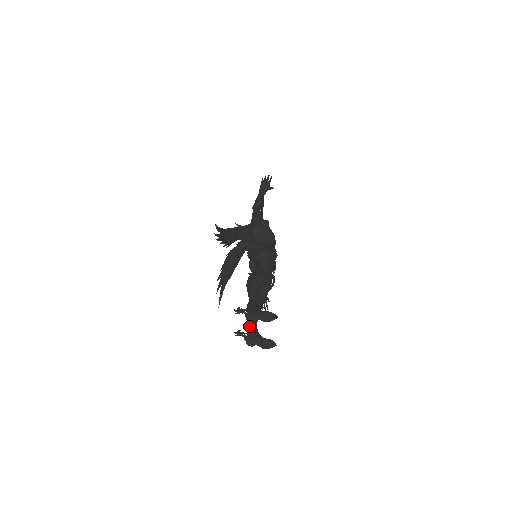
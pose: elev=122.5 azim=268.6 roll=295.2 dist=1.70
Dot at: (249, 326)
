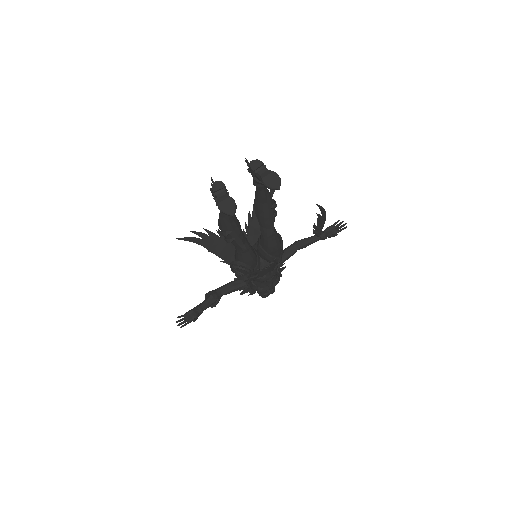
Dot at: occluded
